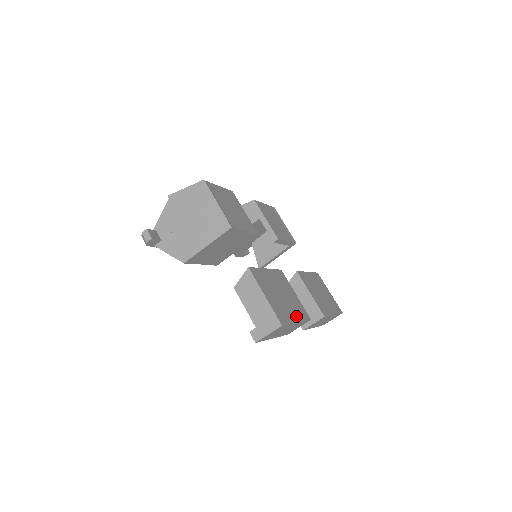
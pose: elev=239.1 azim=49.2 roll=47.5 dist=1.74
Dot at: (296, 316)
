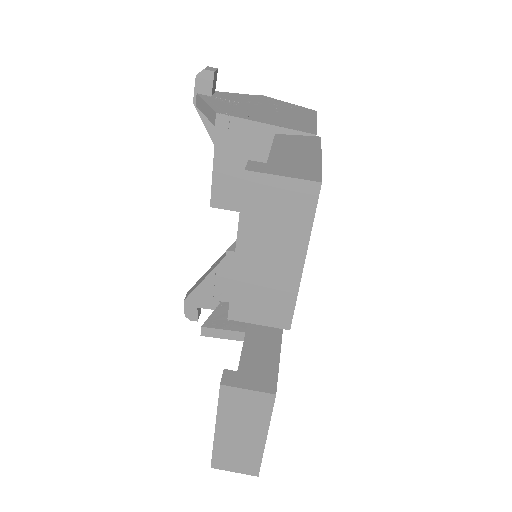
Dot at: occluded
